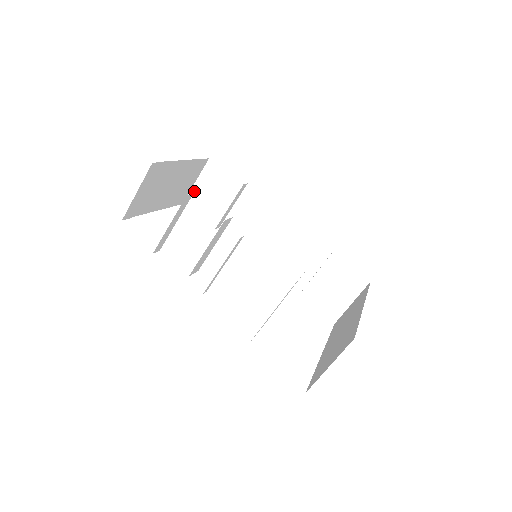
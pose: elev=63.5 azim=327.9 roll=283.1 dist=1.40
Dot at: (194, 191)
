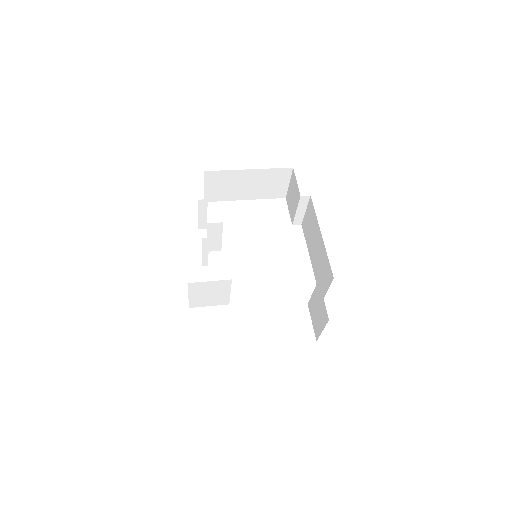
Dot at: (289, 190)
